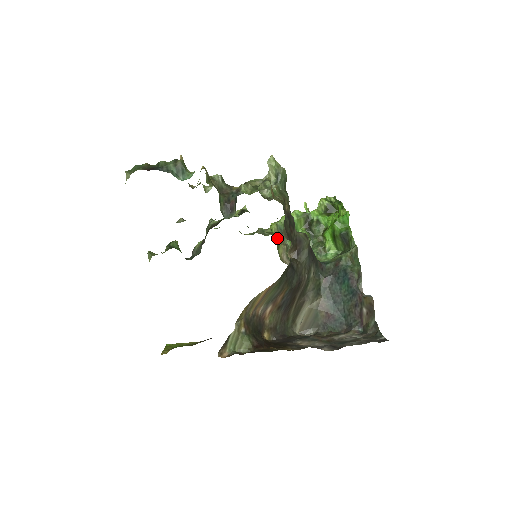
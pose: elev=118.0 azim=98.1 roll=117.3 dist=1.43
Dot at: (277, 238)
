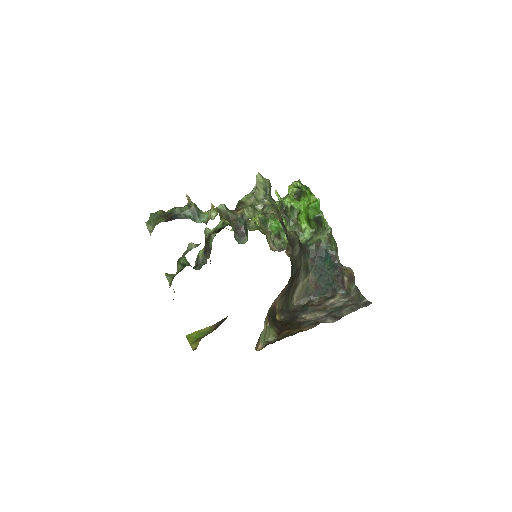
Dot at: (263, 231)
